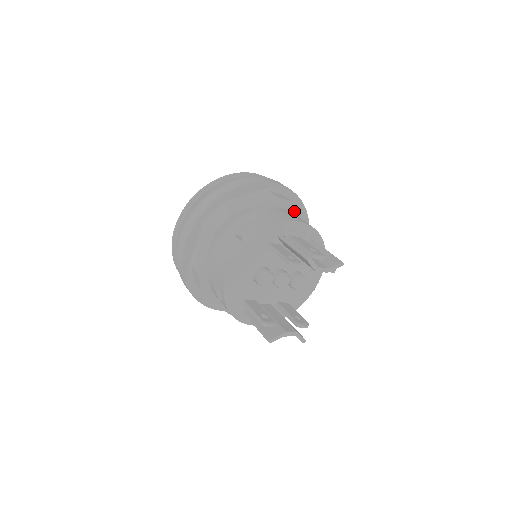
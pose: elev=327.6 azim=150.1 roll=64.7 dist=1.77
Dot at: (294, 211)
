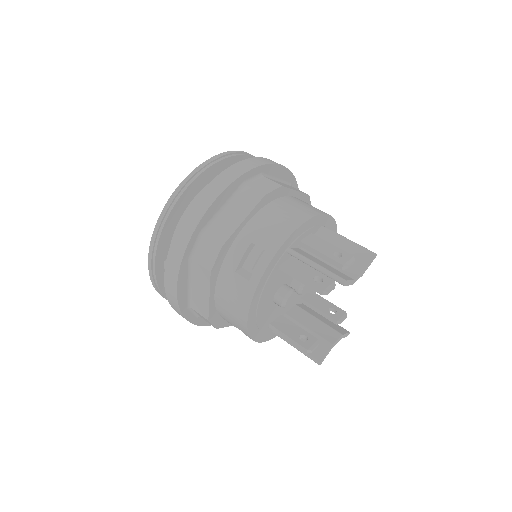
Dot at: (285, 193)
